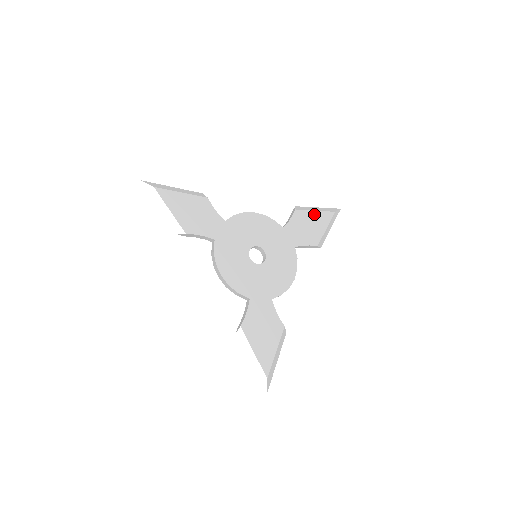
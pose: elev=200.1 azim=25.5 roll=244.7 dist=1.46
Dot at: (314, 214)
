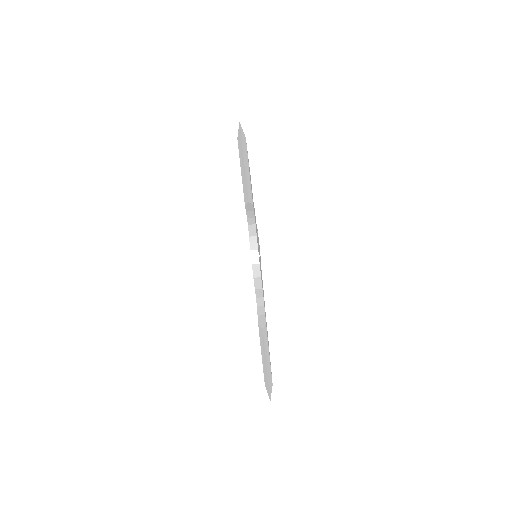
Dot at: occluded
